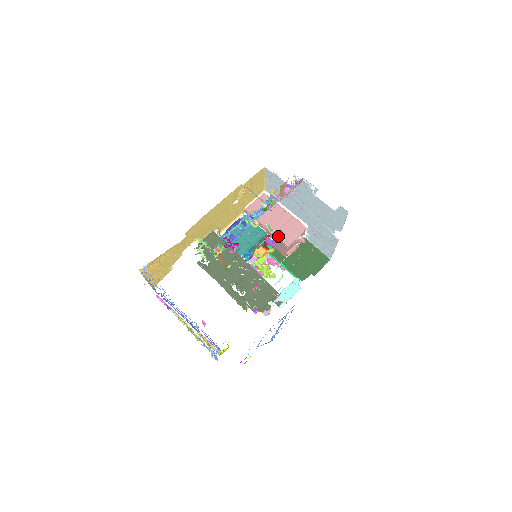
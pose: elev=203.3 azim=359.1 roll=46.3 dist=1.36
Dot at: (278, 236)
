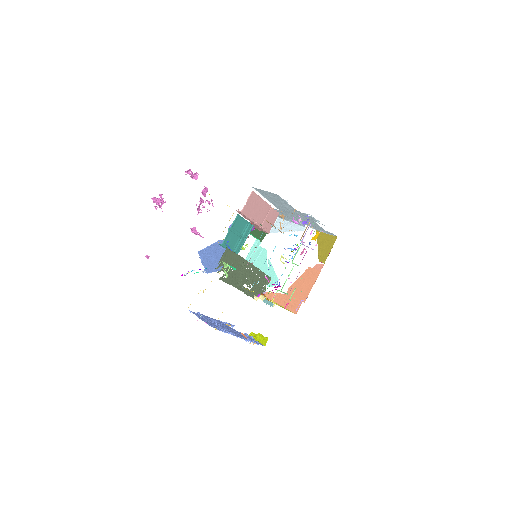
Dot at: (263, 228)
